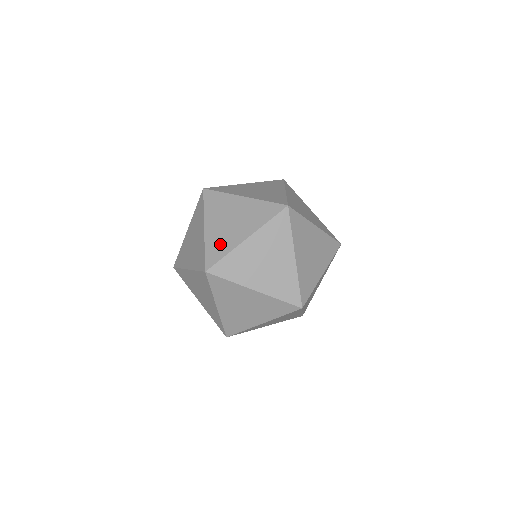
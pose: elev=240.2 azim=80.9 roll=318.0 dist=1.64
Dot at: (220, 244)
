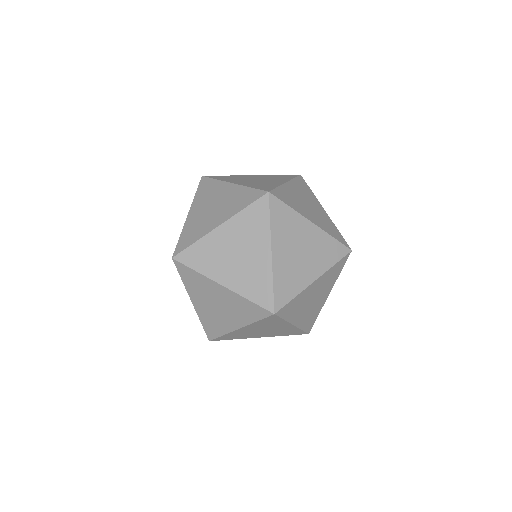
Dot at: occluded
